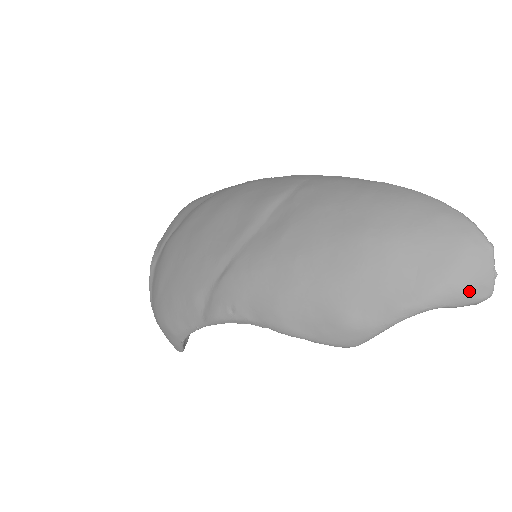
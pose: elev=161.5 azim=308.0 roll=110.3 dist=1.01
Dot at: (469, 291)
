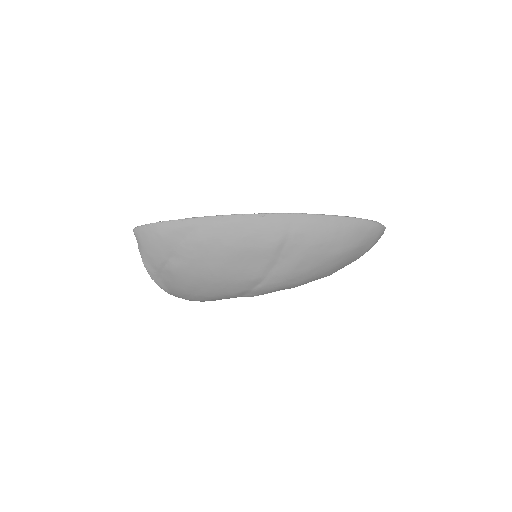
Dot at: occluded
